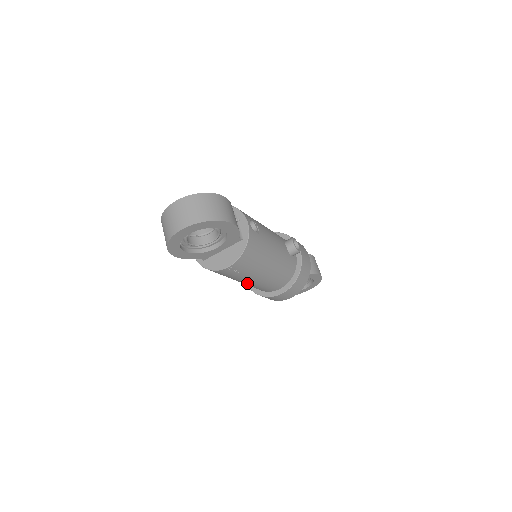
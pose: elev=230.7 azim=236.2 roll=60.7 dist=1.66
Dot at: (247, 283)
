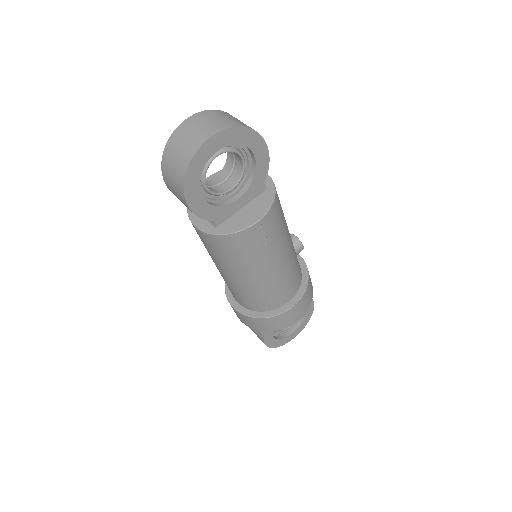
Dot at: (261, 279)
